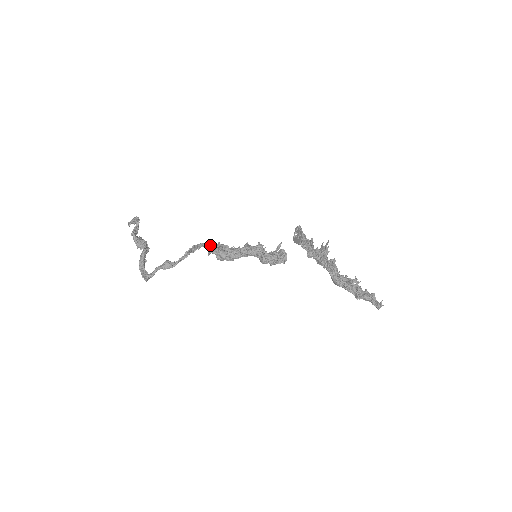
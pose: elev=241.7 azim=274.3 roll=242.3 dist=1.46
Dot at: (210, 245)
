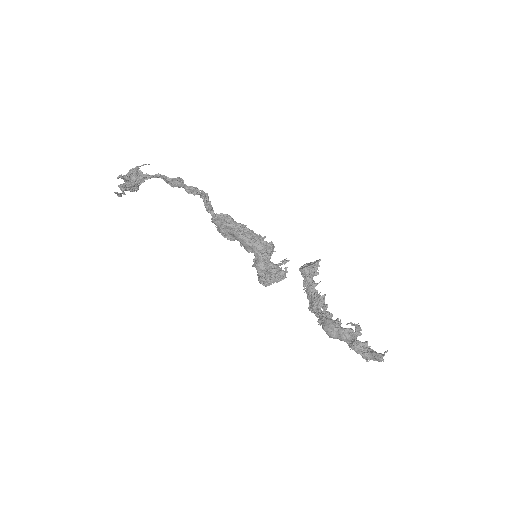
Dot at: occluded
